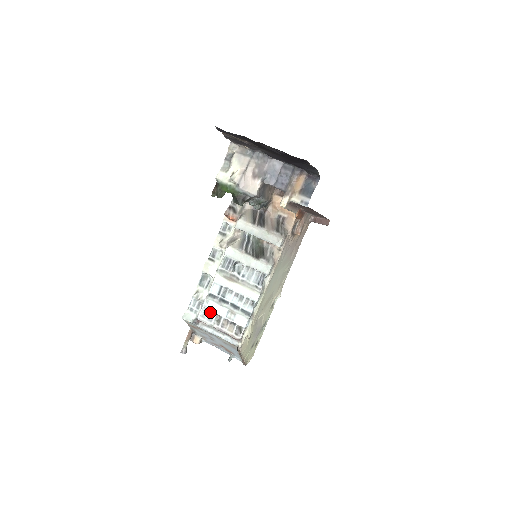
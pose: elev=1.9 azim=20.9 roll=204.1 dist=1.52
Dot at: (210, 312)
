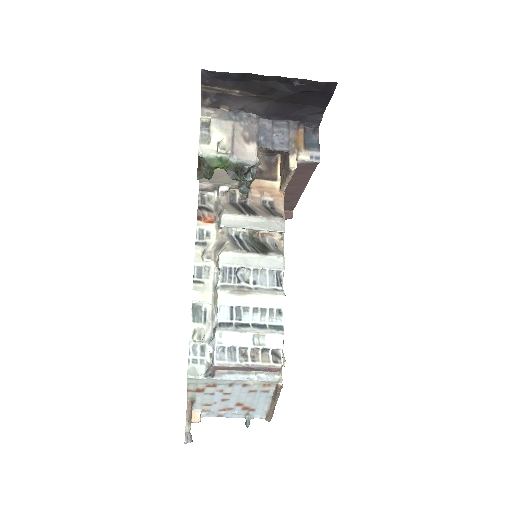
Dot at: (228, 348)
